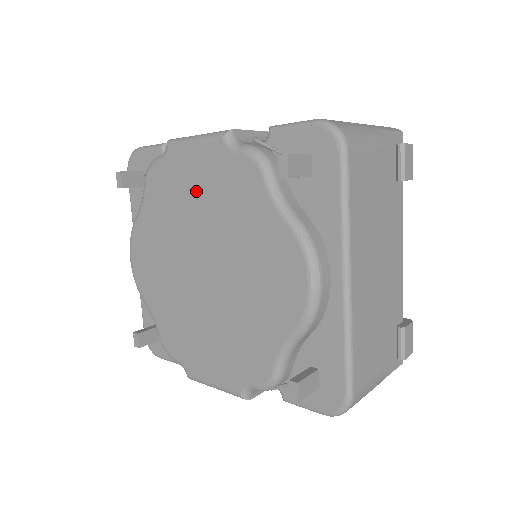
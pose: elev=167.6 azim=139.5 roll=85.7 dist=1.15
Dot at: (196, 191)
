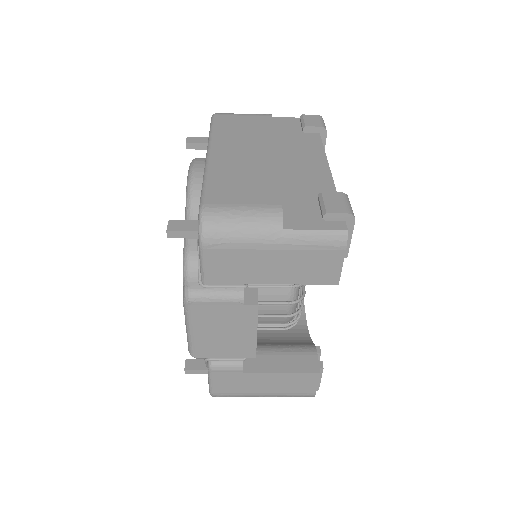
Dot at: occluded
